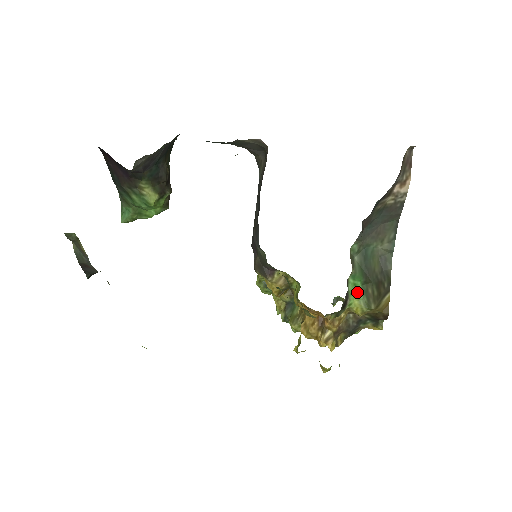
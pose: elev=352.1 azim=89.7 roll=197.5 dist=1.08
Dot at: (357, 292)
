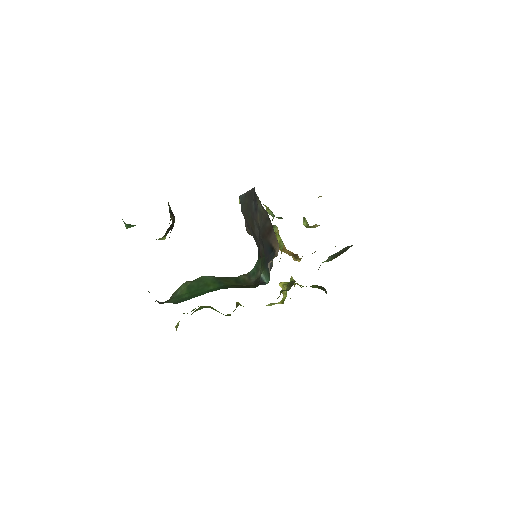
Dot at: (325, 261)
